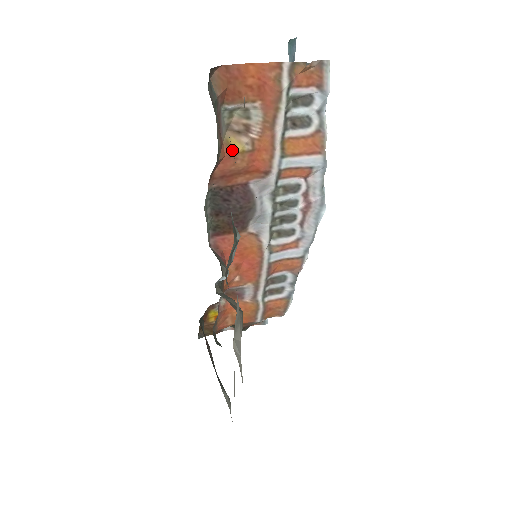
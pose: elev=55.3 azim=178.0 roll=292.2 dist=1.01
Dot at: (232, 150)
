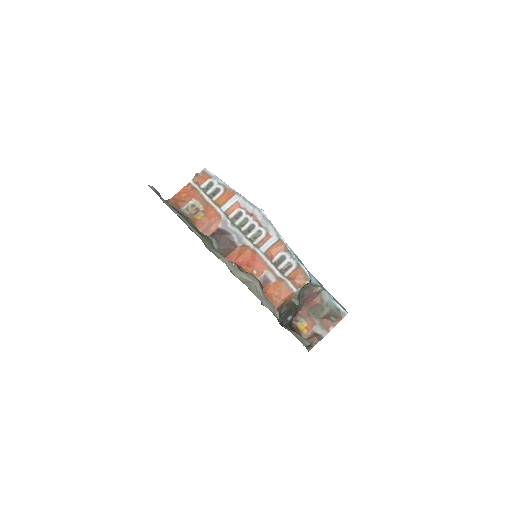
Dot at: (197, 220)
